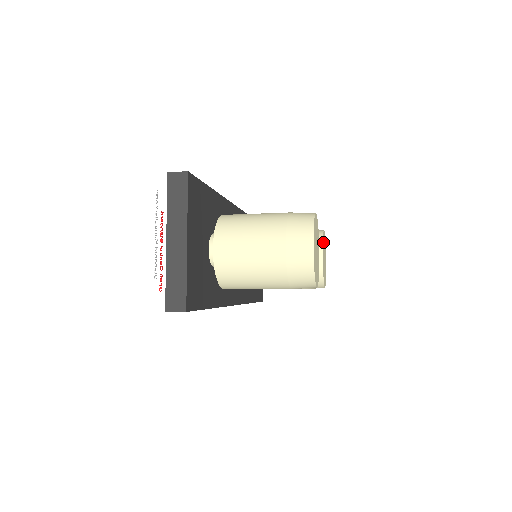
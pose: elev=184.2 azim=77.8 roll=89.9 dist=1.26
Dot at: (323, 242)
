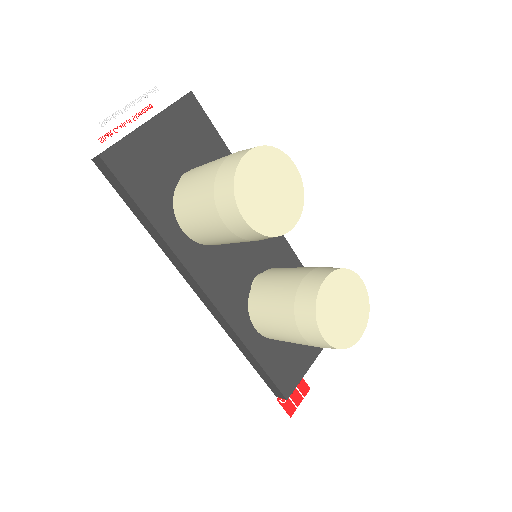
Dot at: (344, 277)
